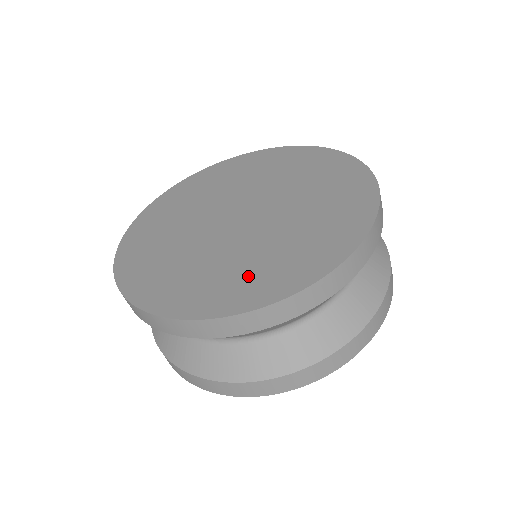
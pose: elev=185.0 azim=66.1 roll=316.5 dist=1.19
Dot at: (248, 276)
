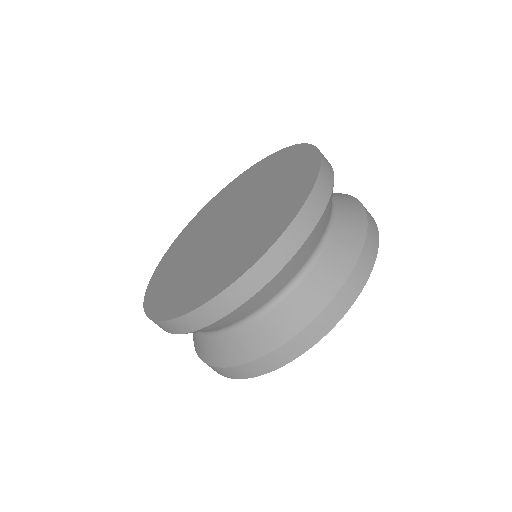
Dot at: (178, 290)
